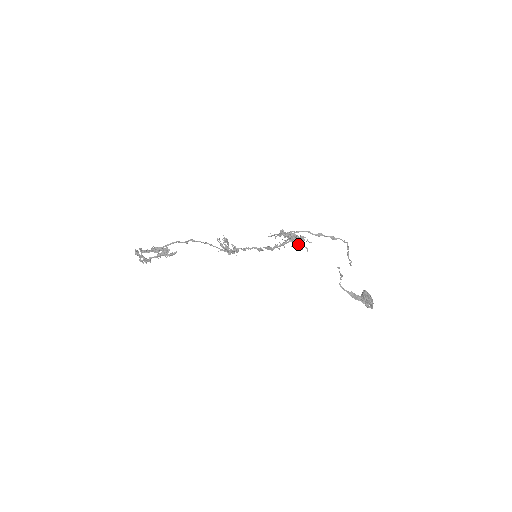
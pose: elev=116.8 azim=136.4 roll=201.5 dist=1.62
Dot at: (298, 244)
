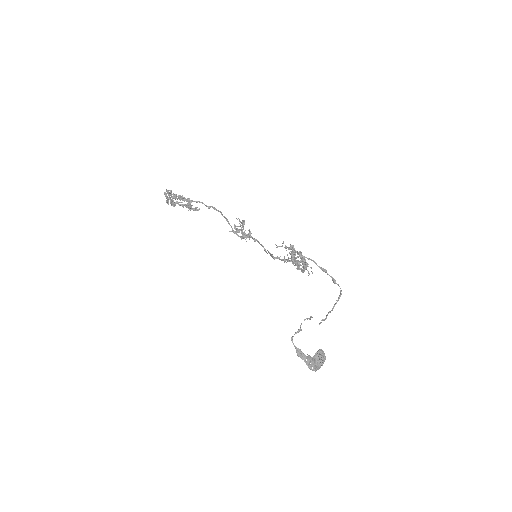
Dot at: (297, 268)
